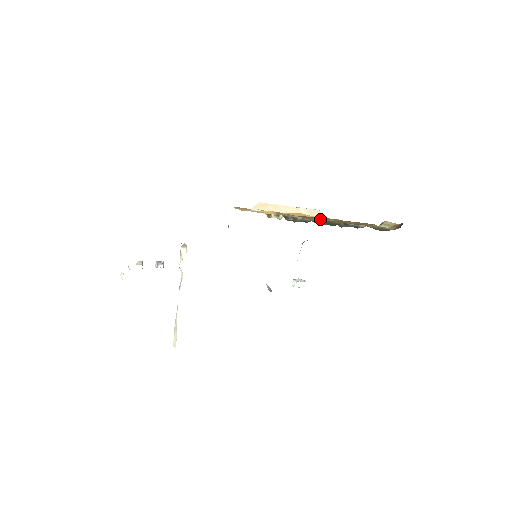
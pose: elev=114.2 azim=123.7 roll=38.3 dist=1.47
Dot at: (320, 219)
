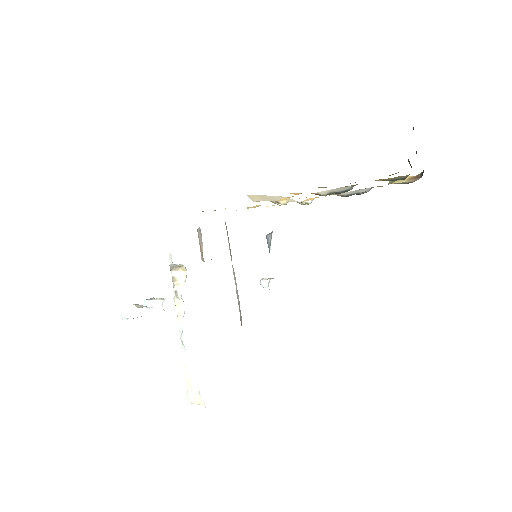
Dot at: (375, 180)
